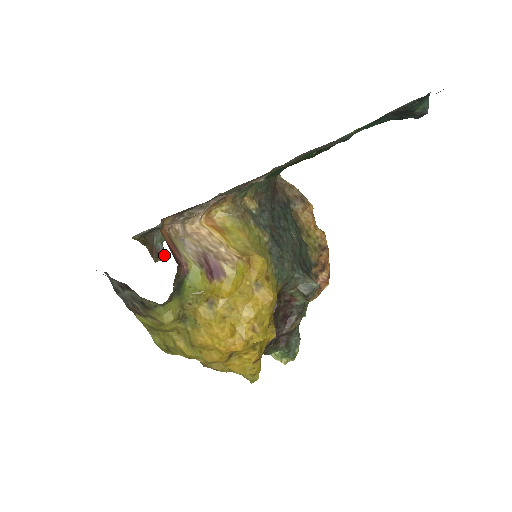
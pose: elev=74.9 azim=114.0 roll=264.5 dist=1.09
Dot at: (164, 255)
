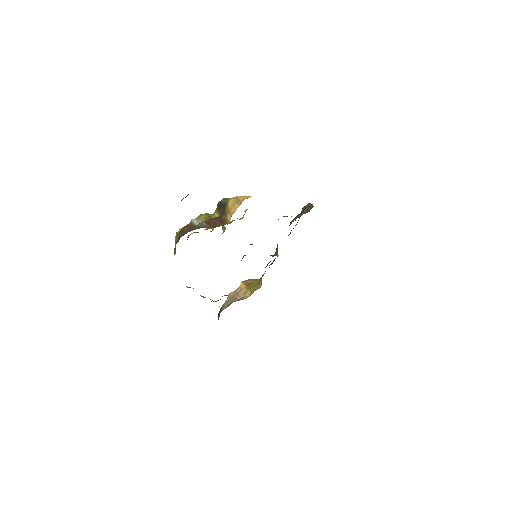
Dot at: occluded
